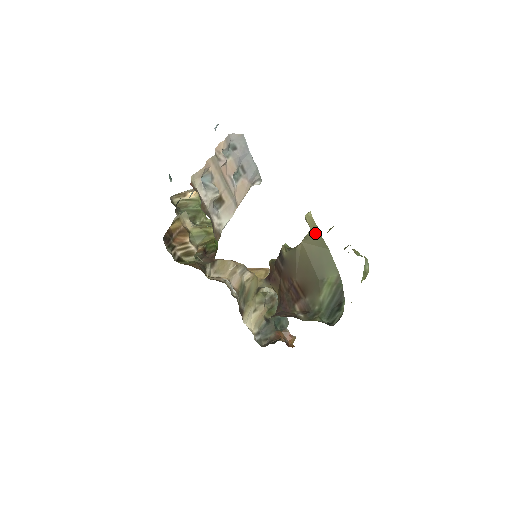
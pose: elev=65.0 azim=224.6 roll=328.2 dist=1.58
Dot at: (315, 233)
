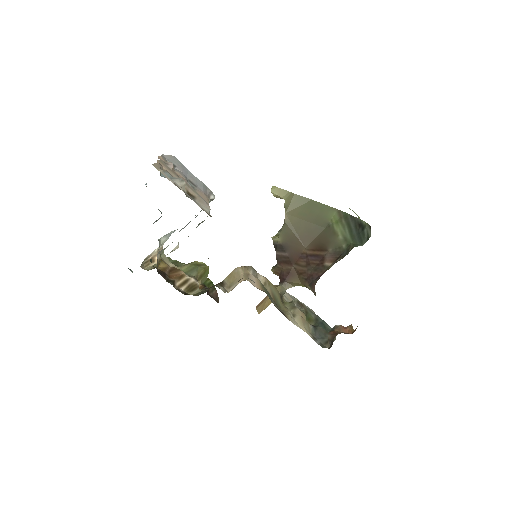
Dot at: (290, 197)
